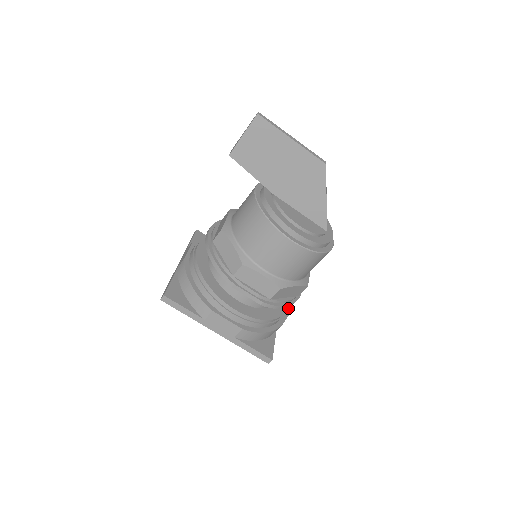
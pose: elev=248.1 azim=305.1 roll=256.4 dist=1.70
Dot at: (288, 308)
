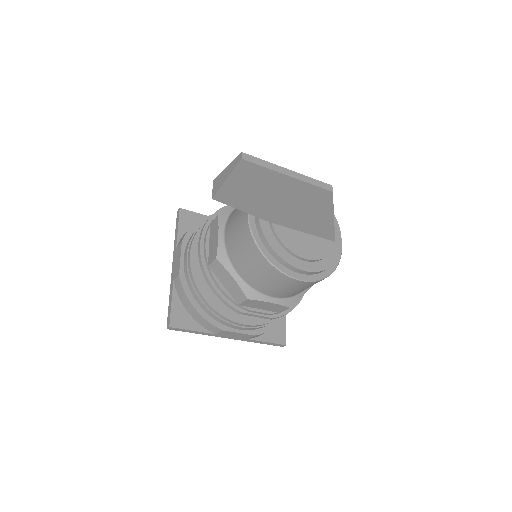
Dot at: occluded
